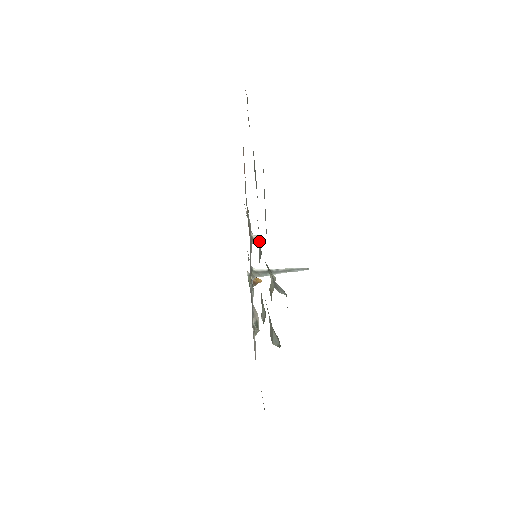
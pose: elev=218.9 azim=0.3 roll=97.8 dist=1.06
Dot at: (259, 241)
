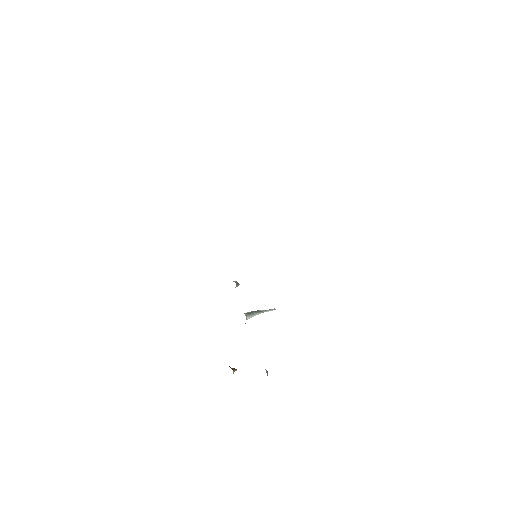
Dot at: occluded
